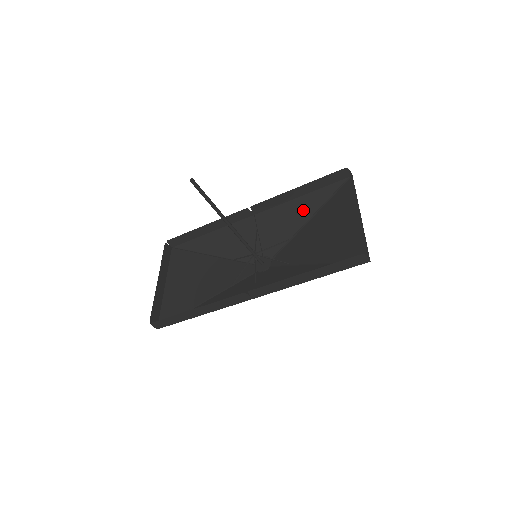
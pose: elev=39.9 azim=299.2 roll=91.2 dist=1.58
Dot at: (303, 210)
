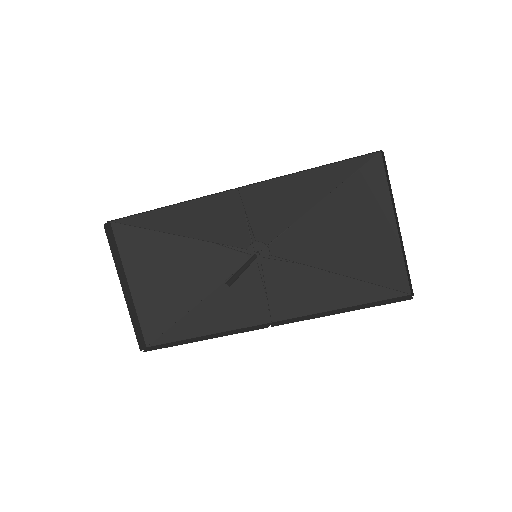
Dot at: (309, 189)
